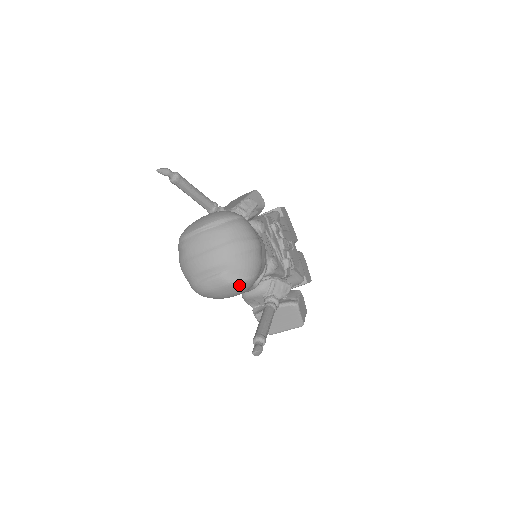
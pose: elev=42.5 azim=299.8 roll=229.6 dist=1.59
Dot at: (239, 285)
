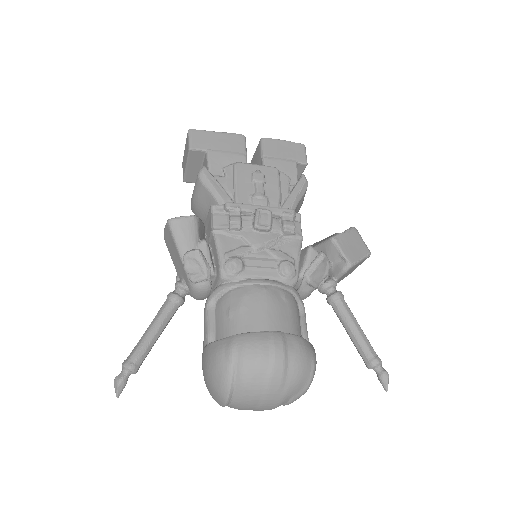
Dot at: occluded
